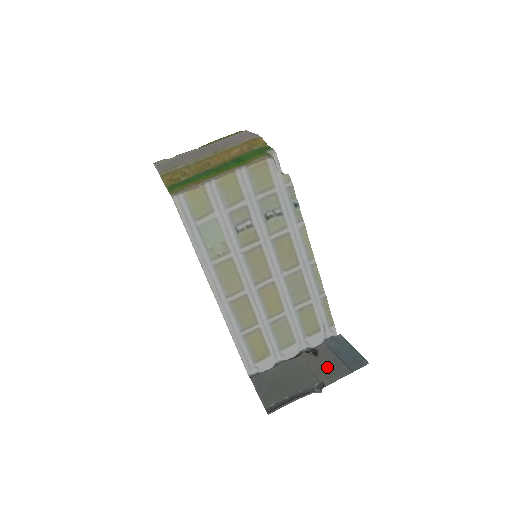
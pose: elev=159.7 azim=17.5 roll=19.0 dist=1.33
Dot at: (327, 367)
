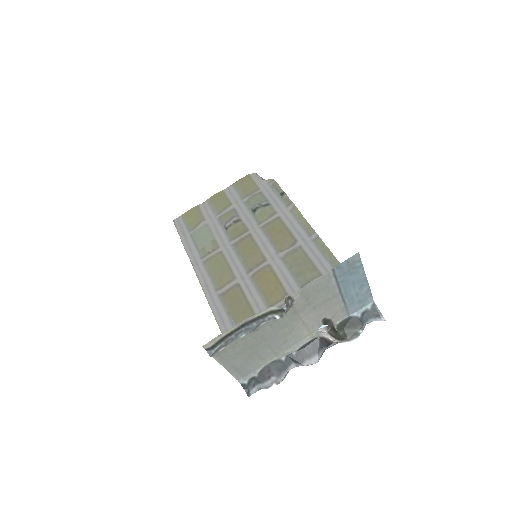
Dot at: (316, 301)
